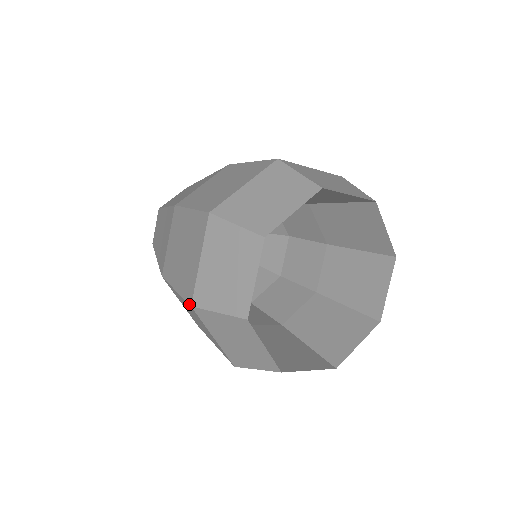
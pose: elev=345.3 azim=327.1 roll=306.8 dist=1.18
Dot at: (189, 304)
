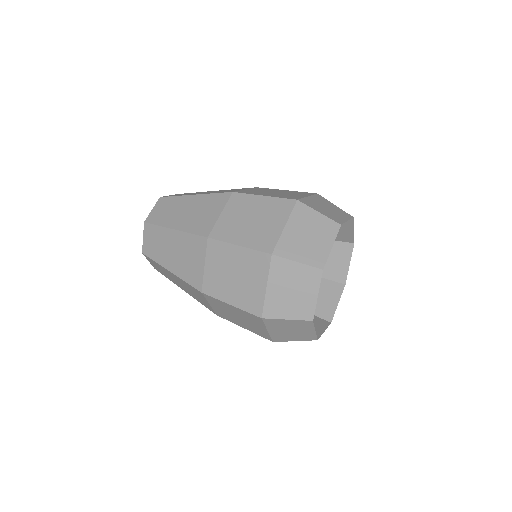
Dot at: (269, 253)
